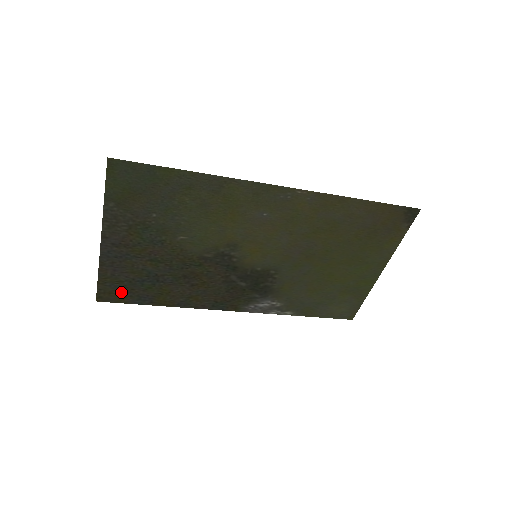
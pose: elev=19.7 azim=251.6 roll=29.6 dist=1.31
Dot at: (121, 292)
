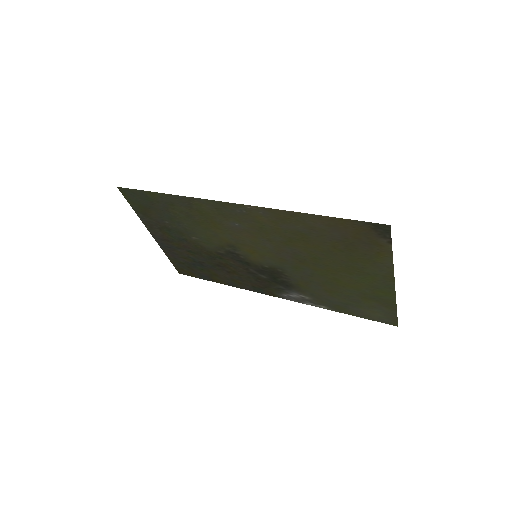
Dot at: (188, 270)
